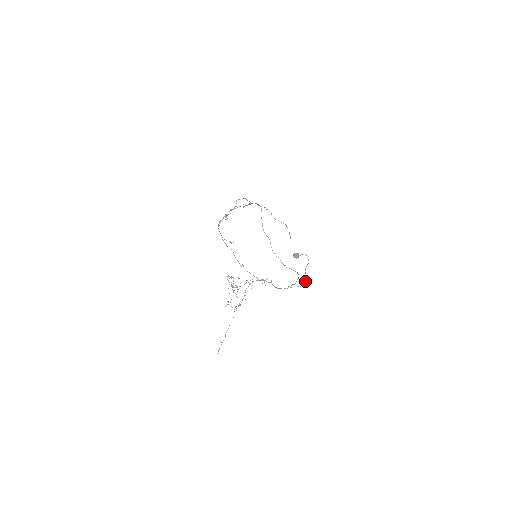
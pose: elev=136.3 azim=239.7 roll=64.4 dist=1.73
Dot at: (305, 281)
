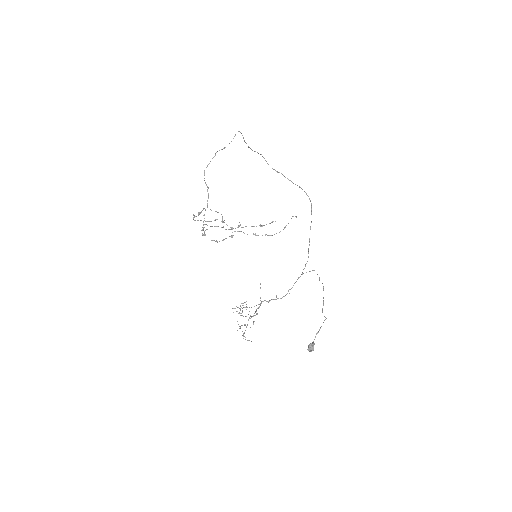
Dot at: occluded
